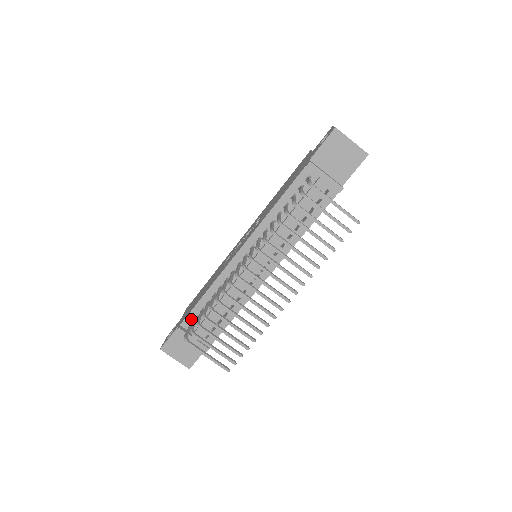
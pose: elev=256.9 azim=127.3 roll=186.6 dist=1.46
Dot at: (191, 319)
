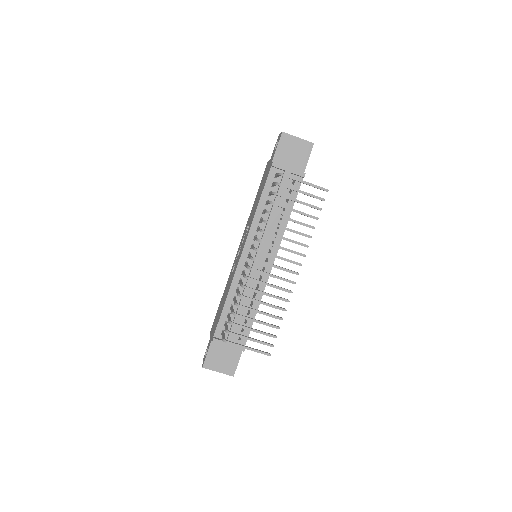
Dot at: (221, 327)
